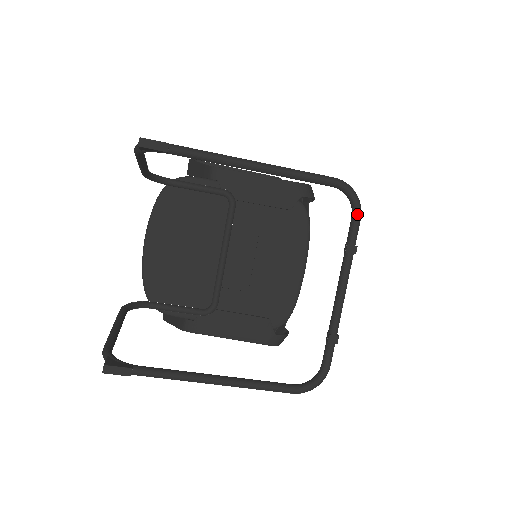
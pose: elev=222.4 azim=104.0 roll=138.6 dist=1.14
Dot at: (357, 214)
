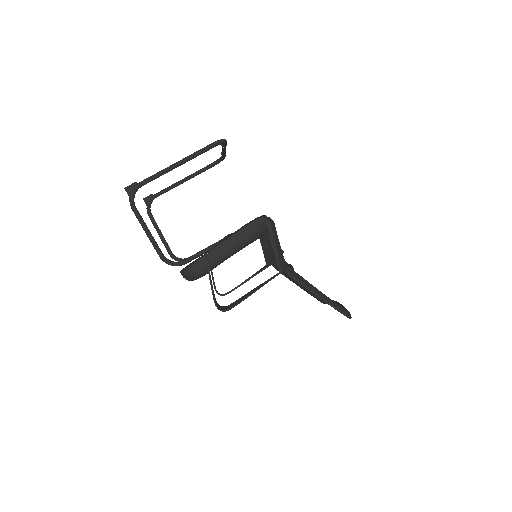
Dot at: occluded
